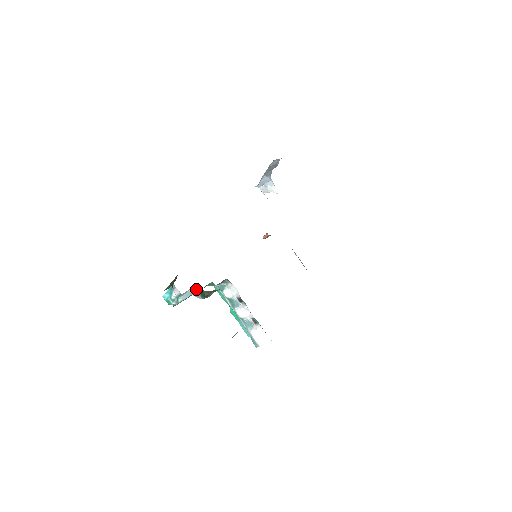
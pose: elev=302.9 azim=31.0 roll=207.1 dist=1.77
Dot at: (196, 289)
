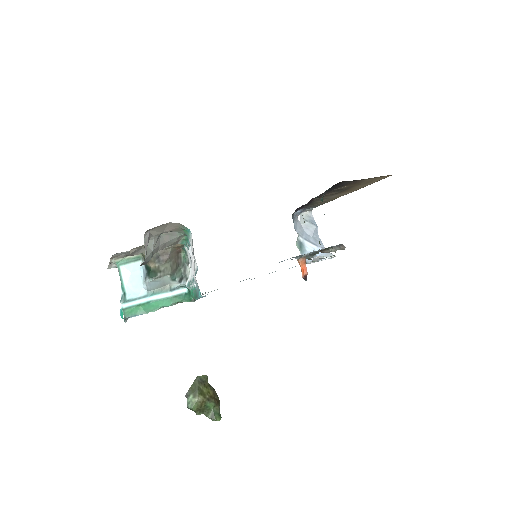
Dot at: (143, 269)
